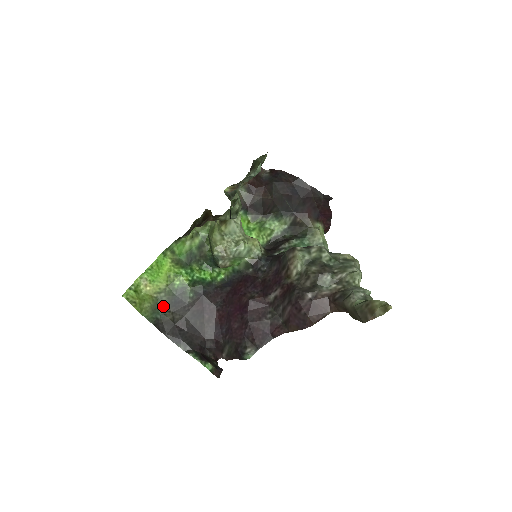
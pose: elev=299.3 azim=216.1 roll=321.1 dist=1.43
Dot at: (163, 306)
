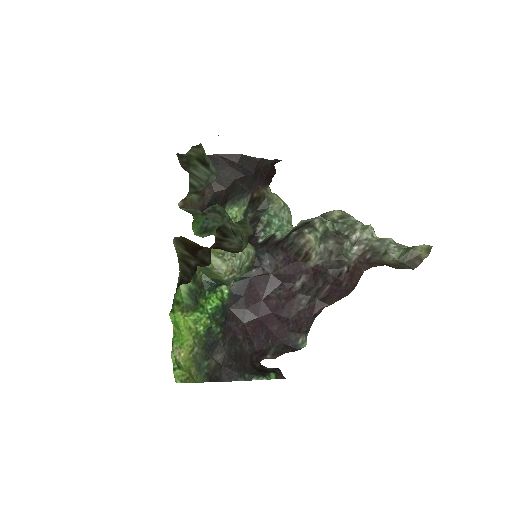
Dot at: (202, 359)
